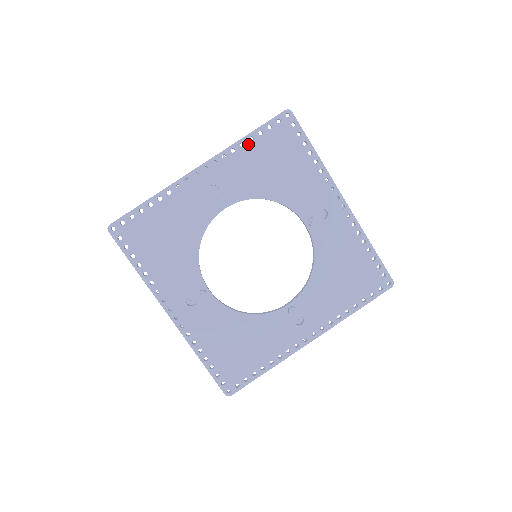
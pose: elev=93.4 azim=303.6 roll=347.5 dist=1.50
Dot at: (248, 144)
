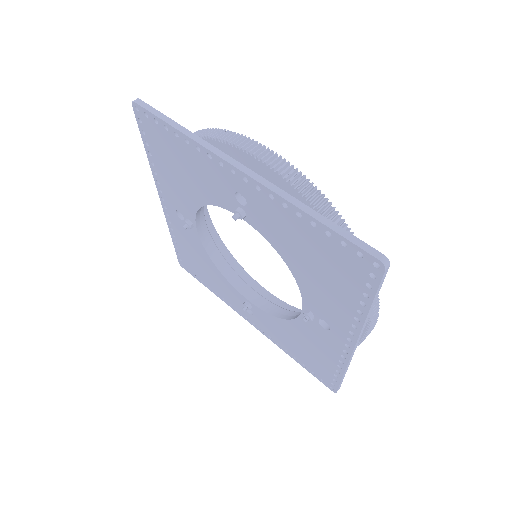
Dot at: (153, 160)
